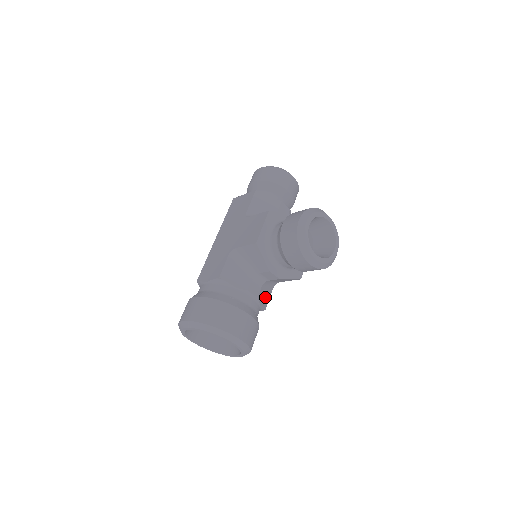
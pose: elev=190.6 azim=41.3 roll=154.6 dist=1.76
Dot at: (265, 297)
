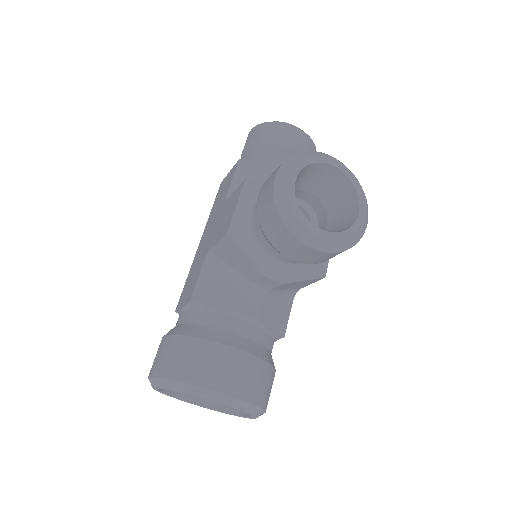
Dot at: (278, 317)
